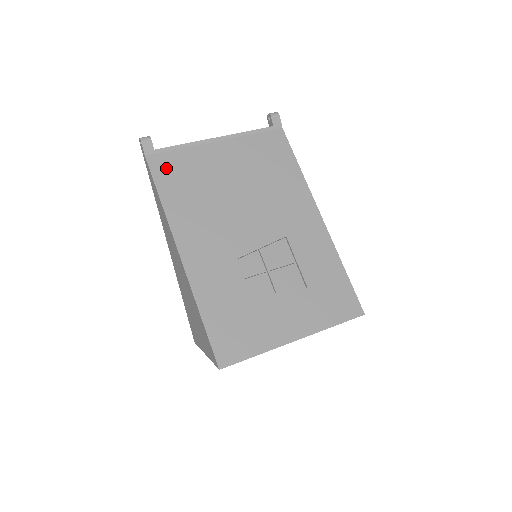
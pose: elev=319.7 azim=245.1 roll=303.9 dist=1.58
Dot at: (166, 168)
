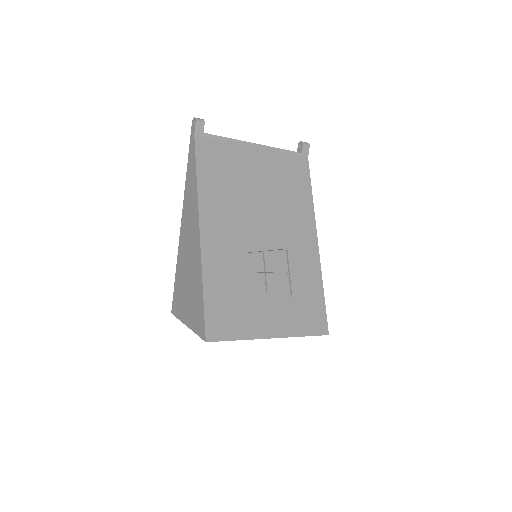
Dot at: (209, 152)
